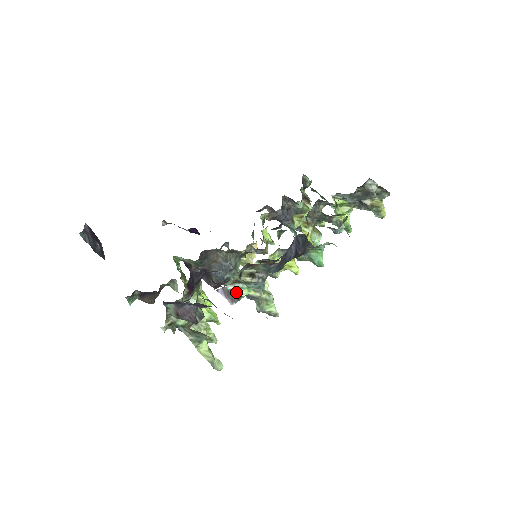
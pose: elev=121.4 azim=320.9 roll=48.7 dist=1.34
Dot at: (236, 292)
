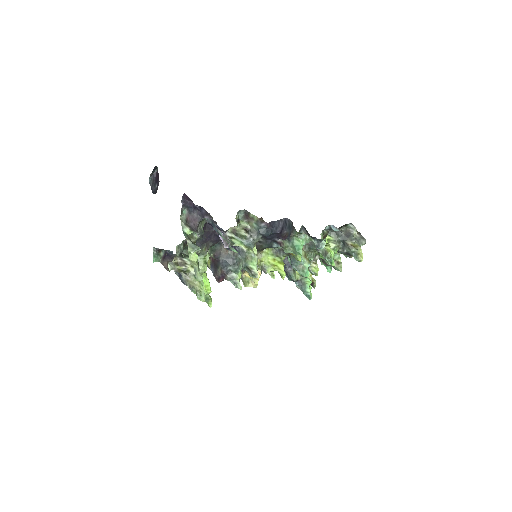
Dot at: (232, 240)
